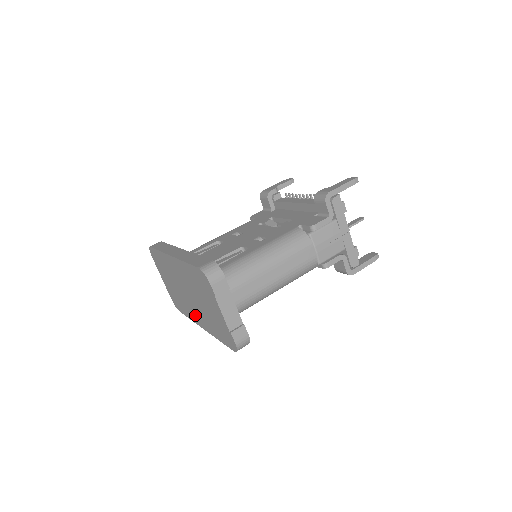
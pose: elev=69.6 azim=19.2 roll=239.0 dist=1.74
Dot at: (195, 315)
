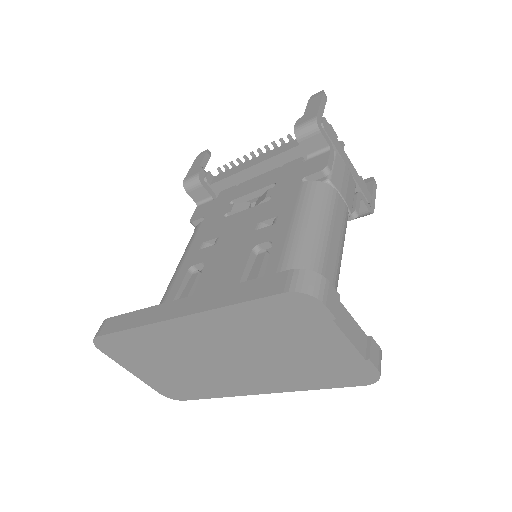
Dot at: (240, 384)
